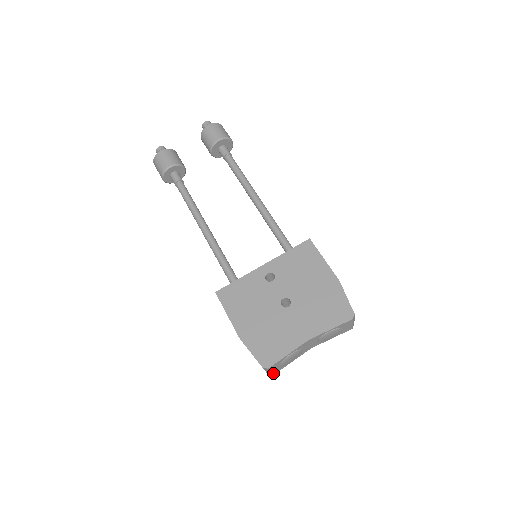
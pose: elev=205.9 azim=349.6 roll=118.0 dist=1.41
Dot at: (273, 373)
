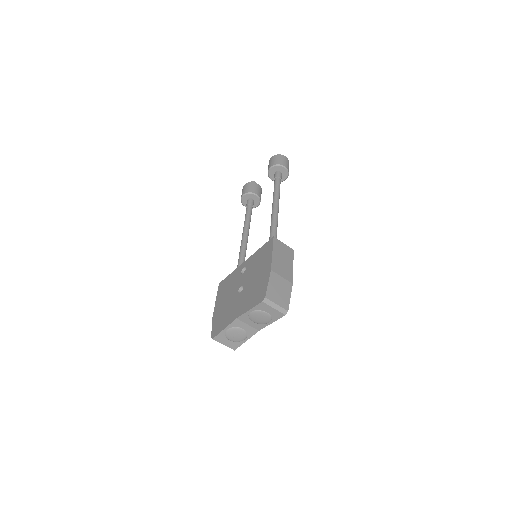
Dot at: (231, 348)
